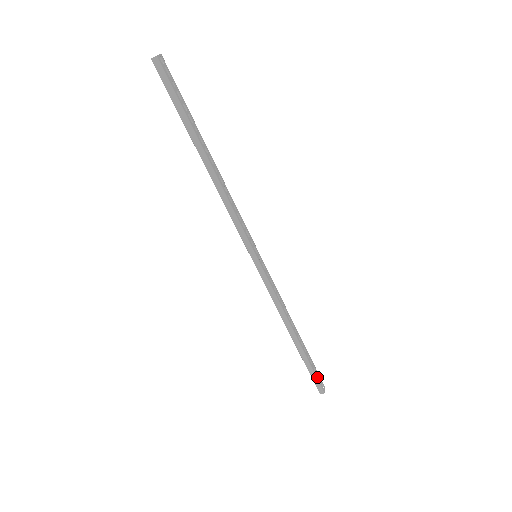
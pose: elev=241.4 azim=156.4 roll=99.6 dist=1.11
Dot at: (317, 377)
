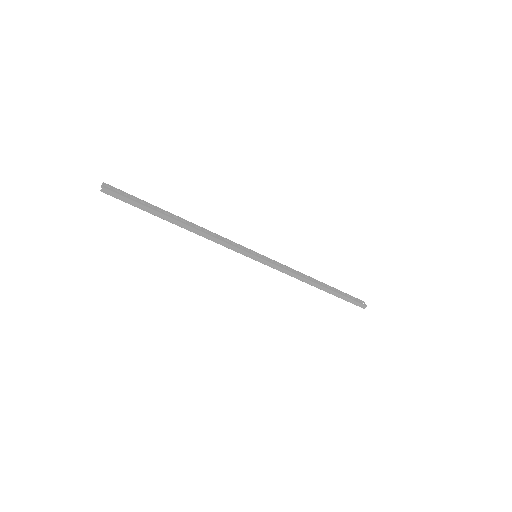
Dot at: (354, 300)
